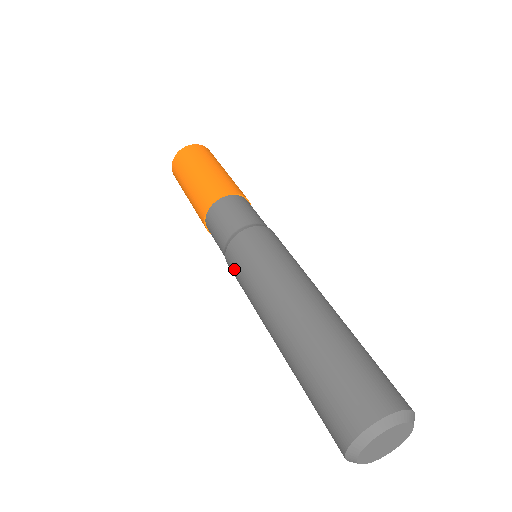
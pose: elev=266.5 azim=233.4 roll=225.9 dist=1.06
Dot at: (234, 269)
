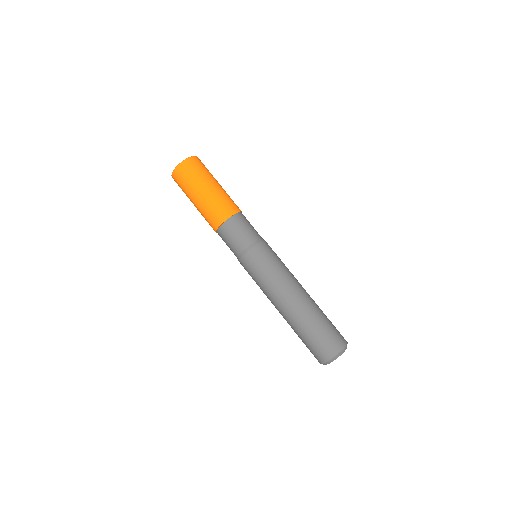
Dot at: (247, 271)
